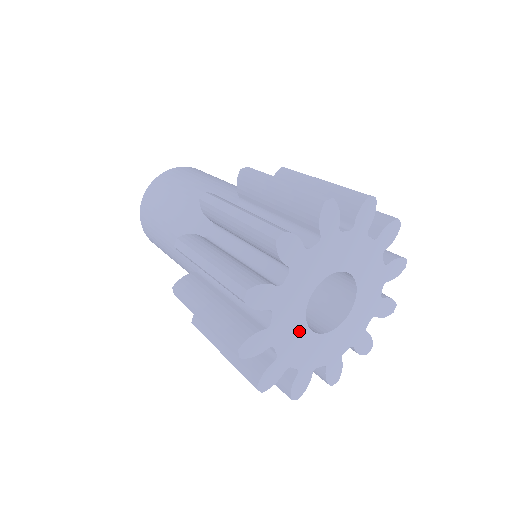
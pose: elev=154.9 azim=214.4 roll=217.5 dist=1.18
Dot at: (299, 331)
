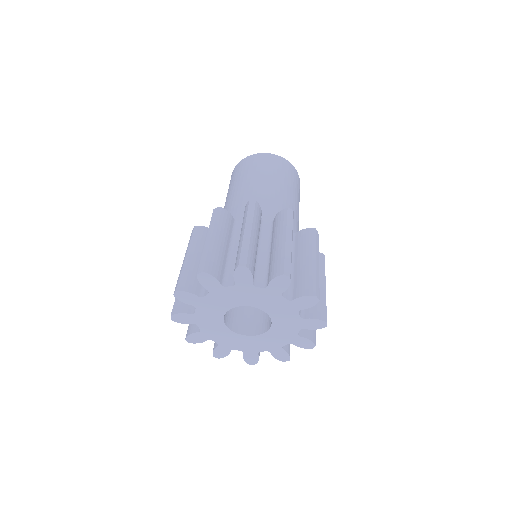
Dot at: (217, 315)
